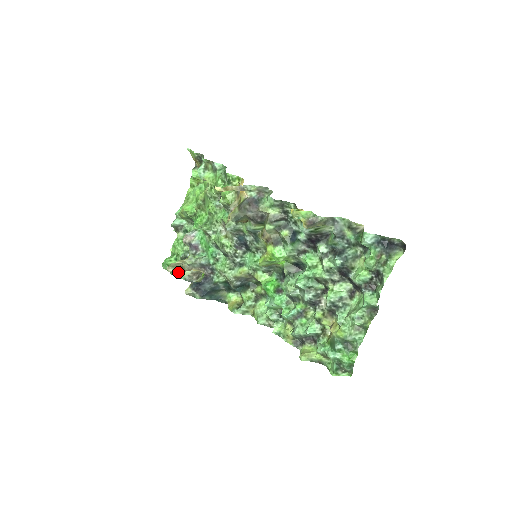
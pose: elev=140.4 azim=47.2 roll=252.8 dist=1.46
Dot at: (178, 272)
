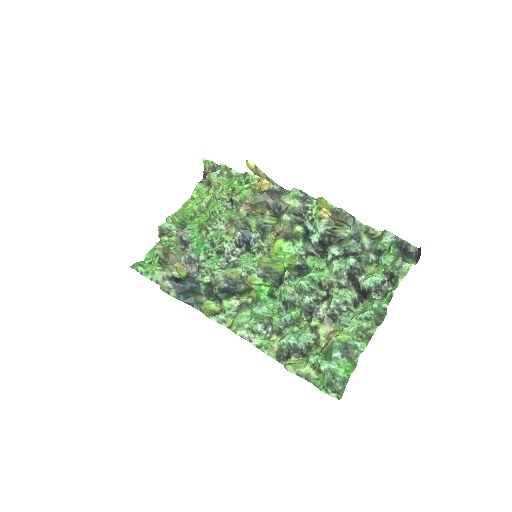
Dot at: (151, 273)
